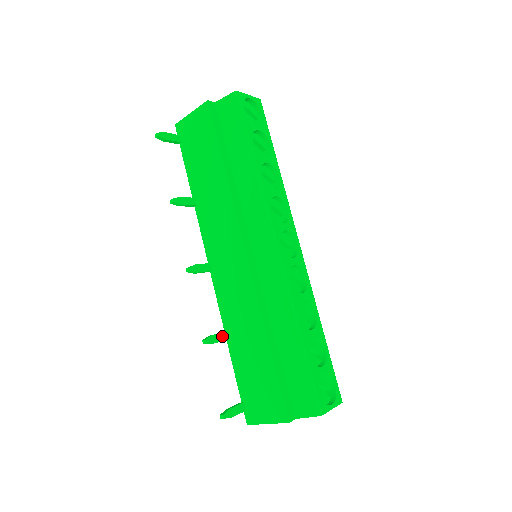
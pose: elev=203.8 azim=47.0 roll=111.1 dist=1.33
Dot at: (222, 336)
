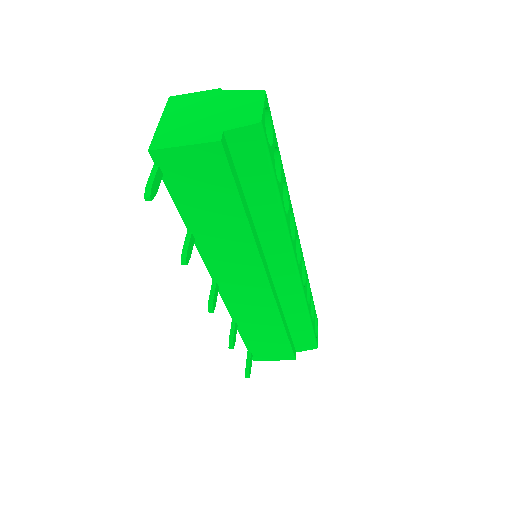
Dot at: (236, 329)
